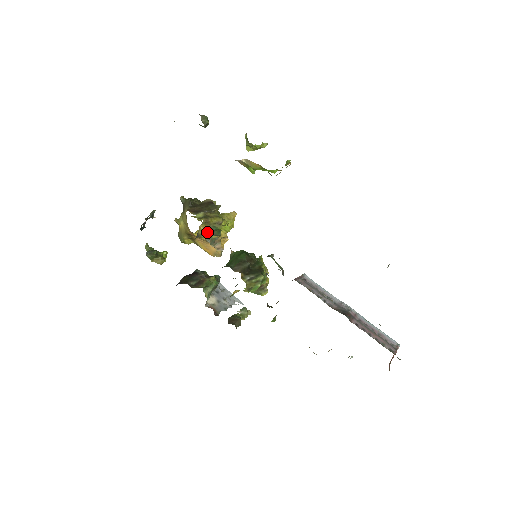
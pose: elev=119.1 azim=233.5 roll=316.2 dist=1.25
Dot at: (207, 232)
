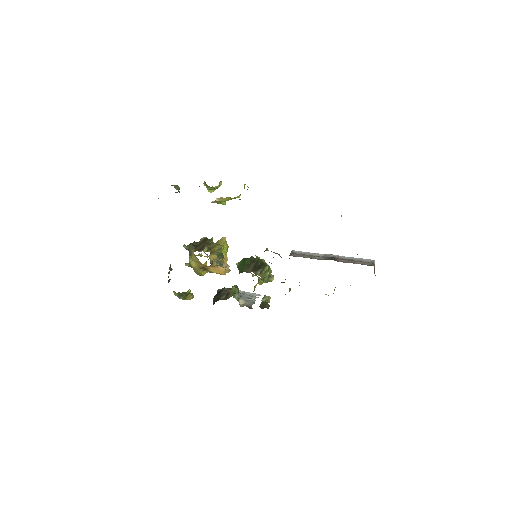
Dot at: (215, 259)
